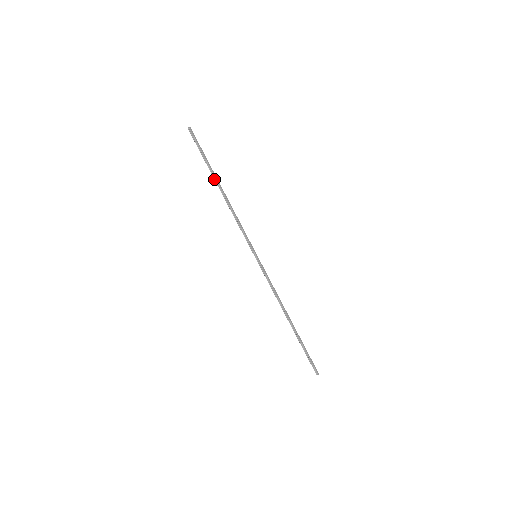
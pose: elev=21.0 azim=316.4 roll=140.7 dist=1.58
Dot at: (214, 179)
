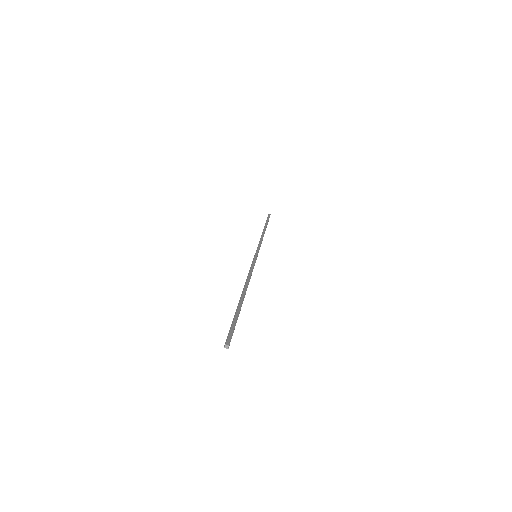
Dot at: occluded
